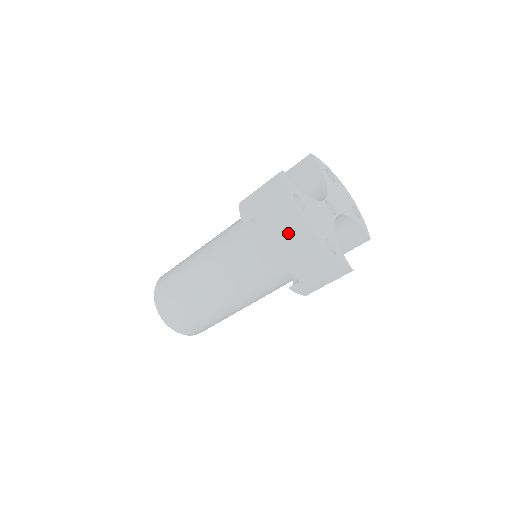
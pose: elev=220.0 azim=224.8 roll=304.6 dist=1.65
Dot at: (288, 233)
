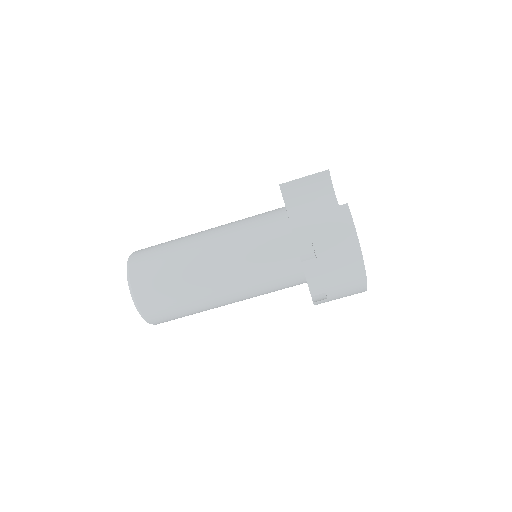
Dot at: (345, 264)
